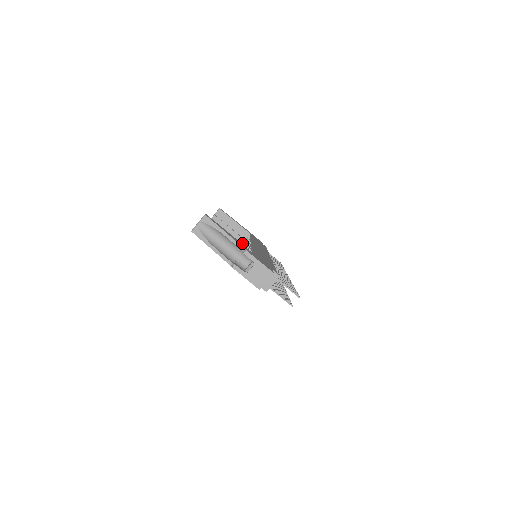
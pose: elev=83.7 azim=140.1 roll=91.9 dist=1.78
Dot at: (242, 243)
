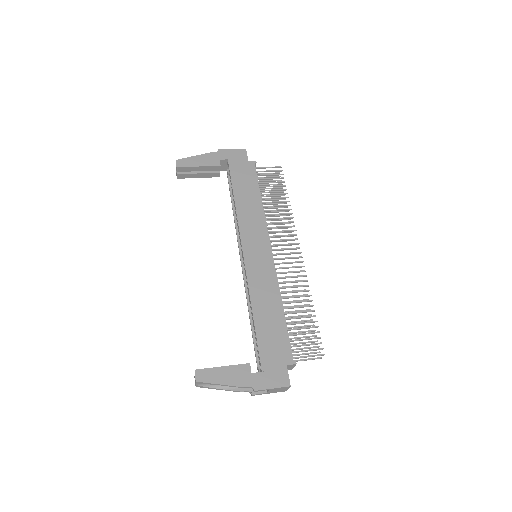
Dot at: (227, 175)
